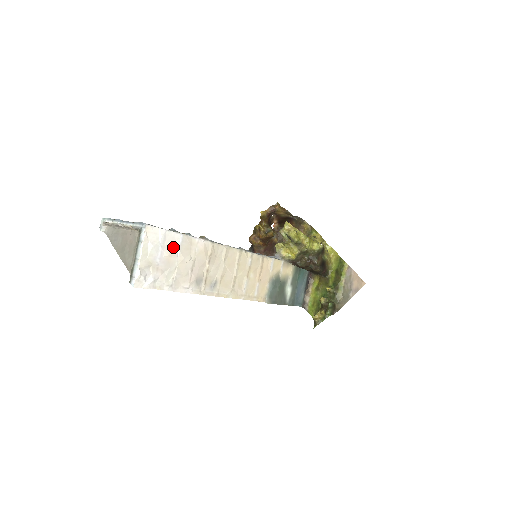
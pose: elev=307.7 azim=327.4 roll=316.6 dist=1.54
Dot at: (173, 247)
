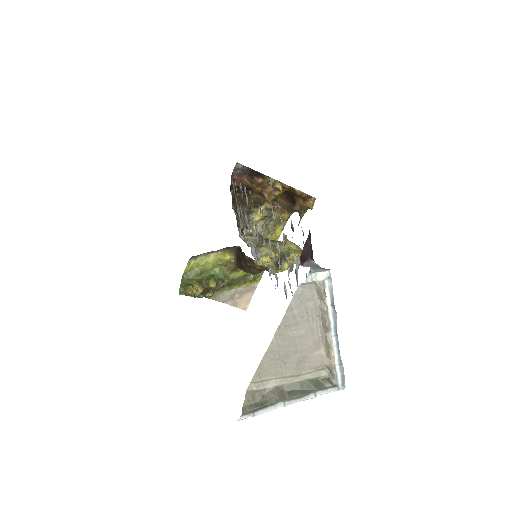
Dot at: occluded
